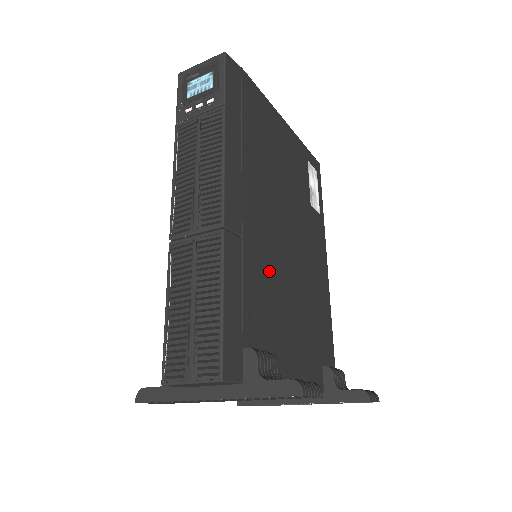
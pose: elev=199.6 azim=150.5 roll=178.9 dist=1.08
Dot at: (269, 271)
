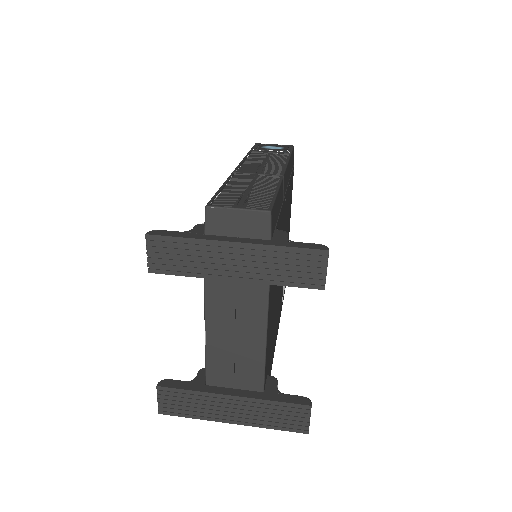
Dot at: occluded
